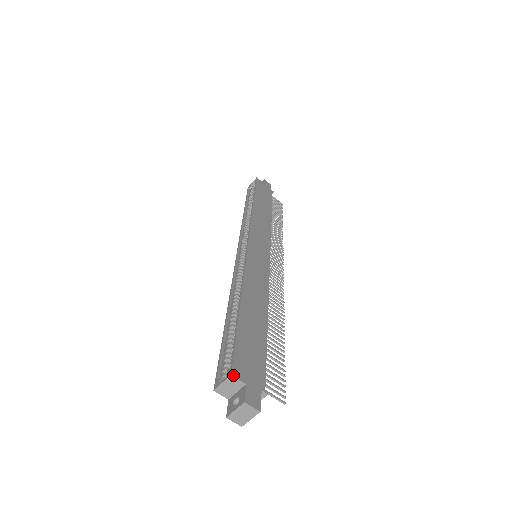
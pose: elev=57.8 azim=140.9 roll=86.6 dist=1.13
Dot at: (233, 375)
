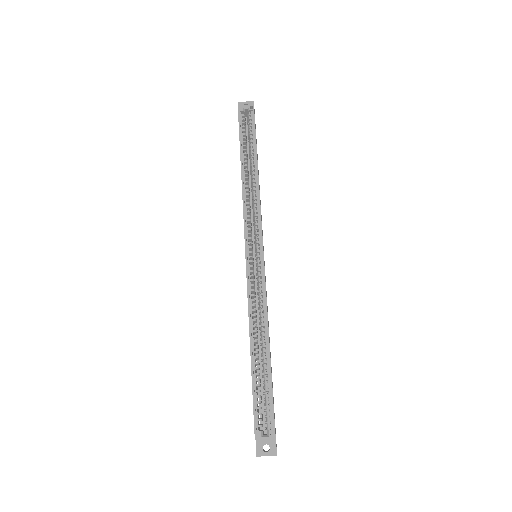
Dot at: occluded
